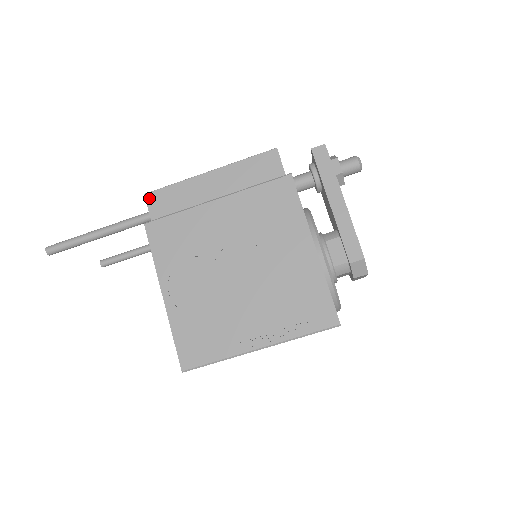
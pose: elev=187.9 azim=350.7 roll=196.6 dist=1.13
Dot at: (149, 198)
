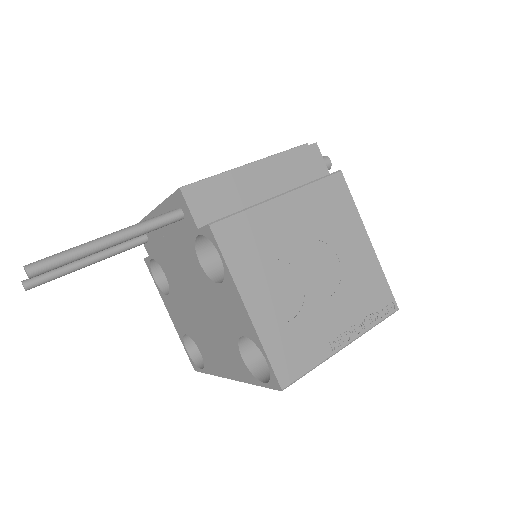
Dot at: (187, 193)
